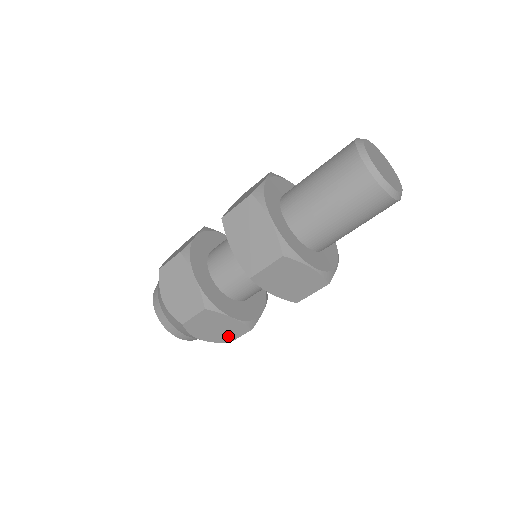
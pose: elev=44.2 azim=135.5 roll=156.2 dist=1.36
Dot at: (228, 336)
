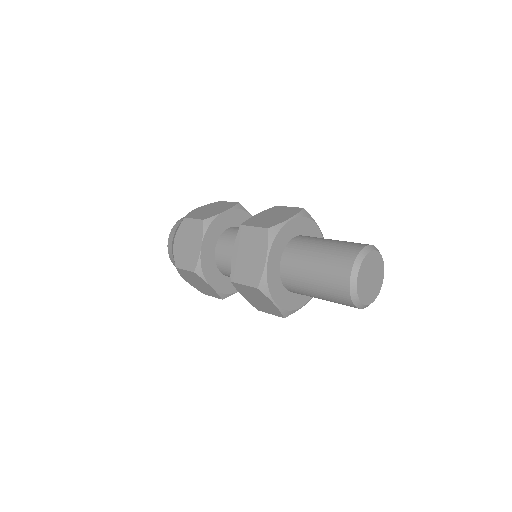
Dot at: (205, 291)
